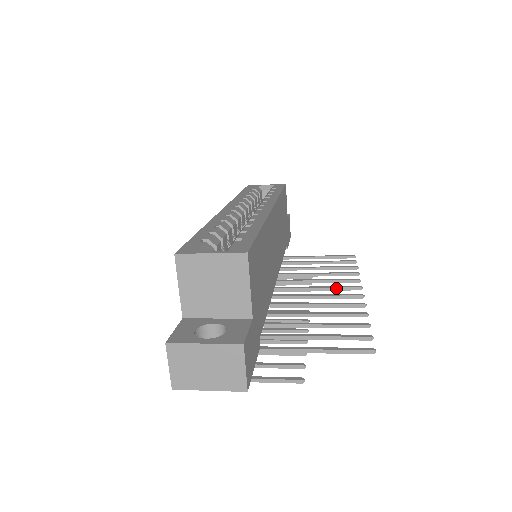
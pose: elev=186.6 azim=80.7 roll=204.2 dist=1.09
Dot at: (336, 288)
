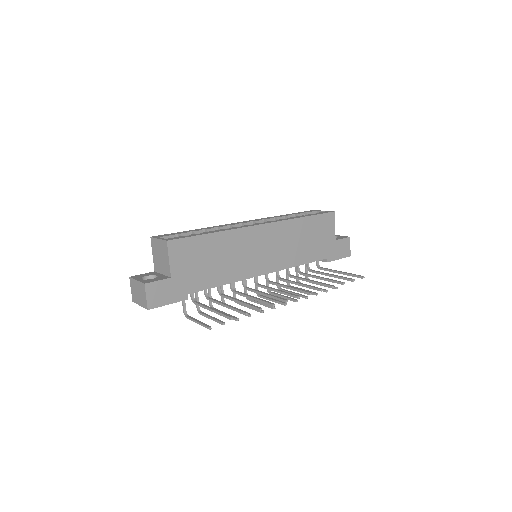
Dot at: (297, 290)
